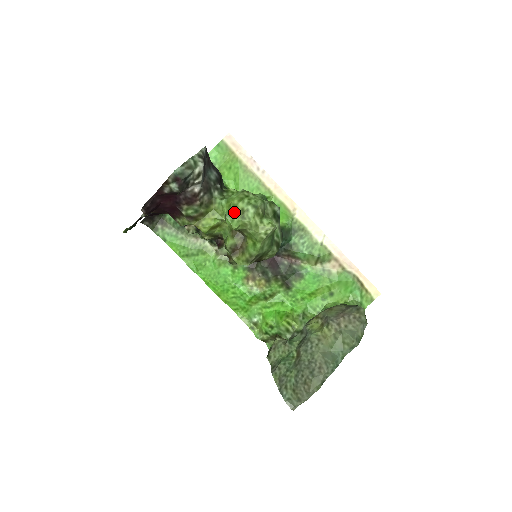
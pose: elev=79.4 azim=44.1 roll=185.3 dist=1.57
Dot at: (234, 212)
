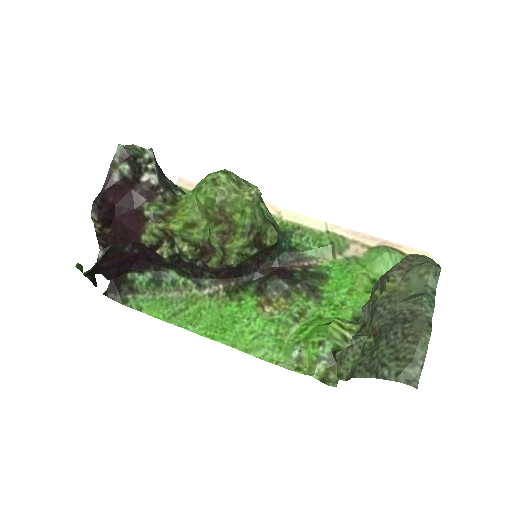
Dot at: (204, 186)
